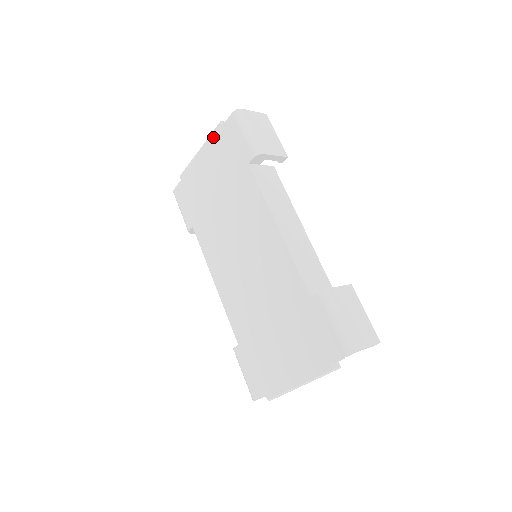
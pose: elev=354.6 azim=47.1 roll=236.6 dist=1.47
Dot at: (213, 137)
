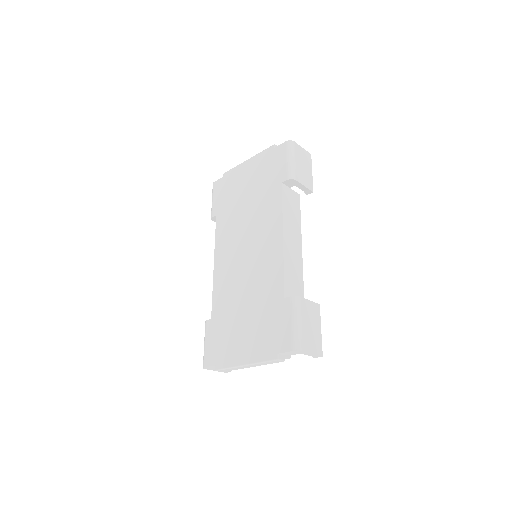
Dot at: (263, 153)
